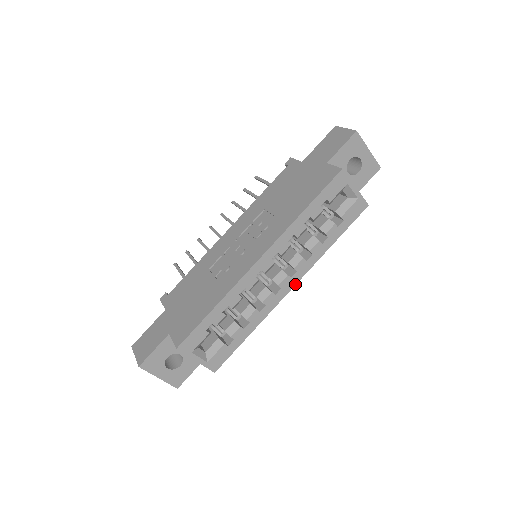
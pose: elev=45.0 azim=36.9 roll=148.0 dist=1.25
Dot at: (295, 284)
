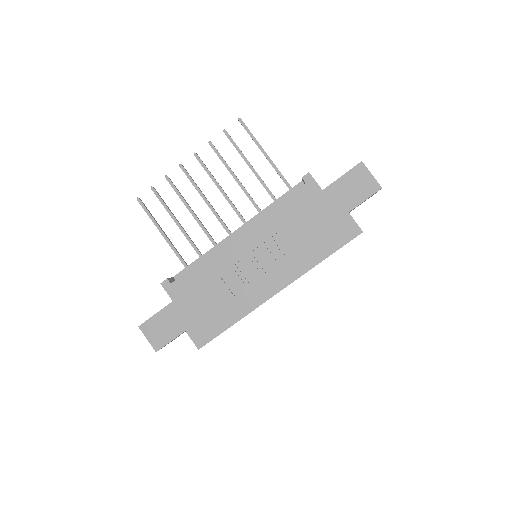
Dot at: occluded
